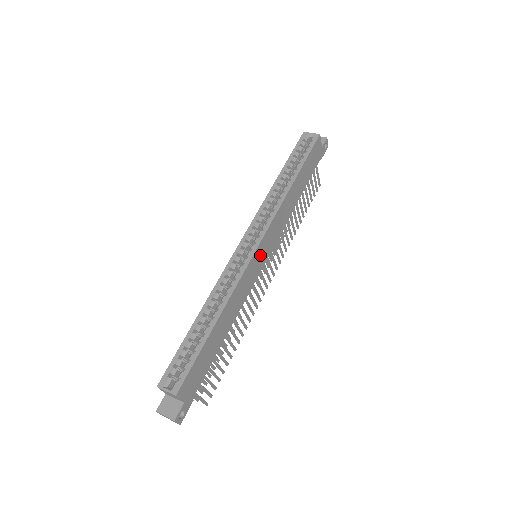
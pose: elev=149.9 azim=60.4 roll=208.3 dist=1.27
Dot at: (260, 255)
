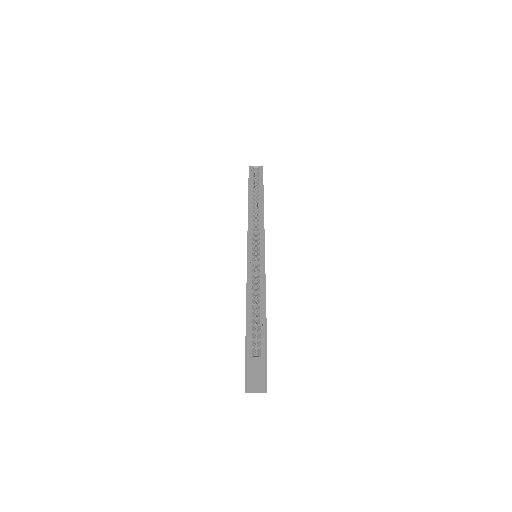
Dot at: occluded
